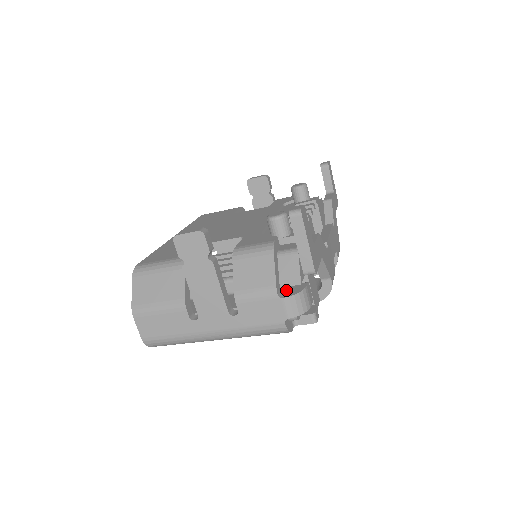
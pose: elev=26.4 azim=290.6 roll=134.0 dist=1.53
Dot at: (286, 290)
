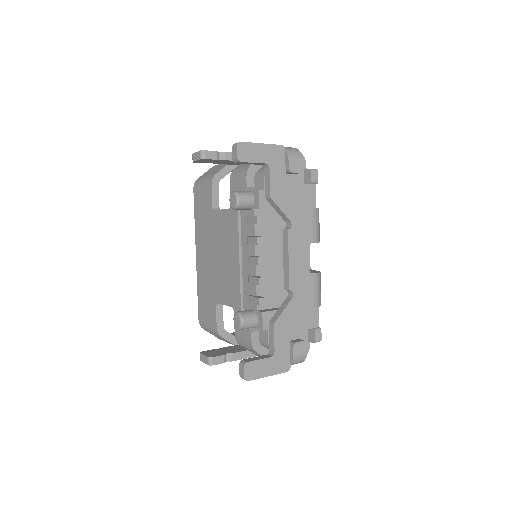
Dot at: occluded
